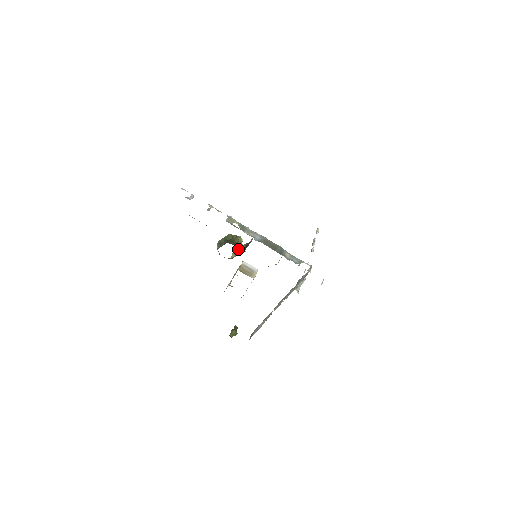
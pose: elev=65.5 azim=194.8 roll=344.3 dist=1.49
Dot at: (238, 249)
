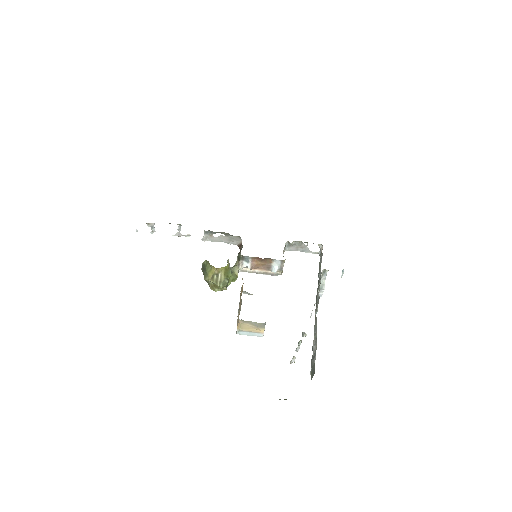
Dot at: (230, 267)
